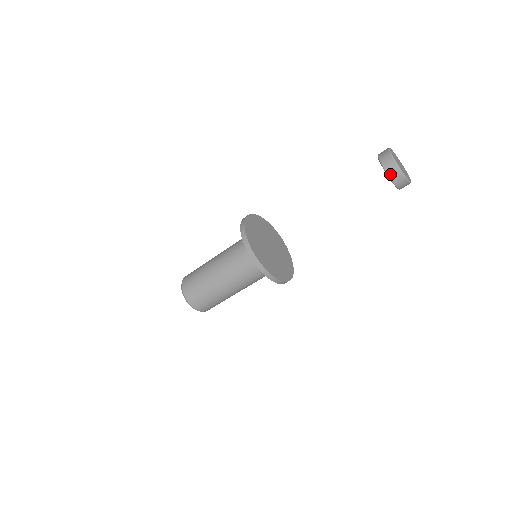
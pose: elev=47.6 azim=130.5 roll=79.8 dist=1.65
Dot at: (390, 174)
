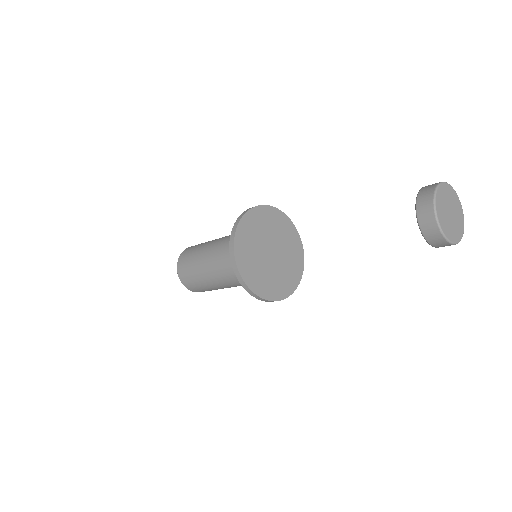
Dot at: (427, 236)
